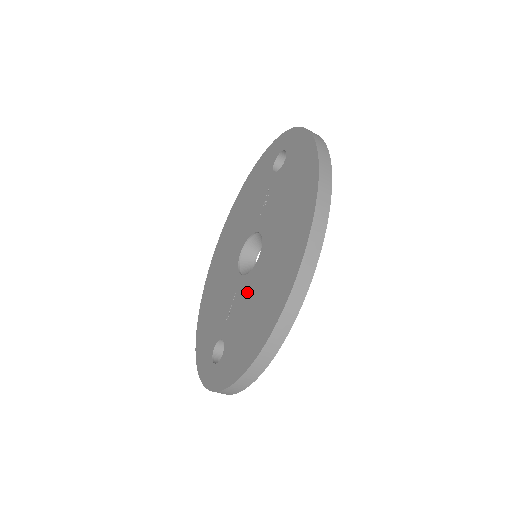
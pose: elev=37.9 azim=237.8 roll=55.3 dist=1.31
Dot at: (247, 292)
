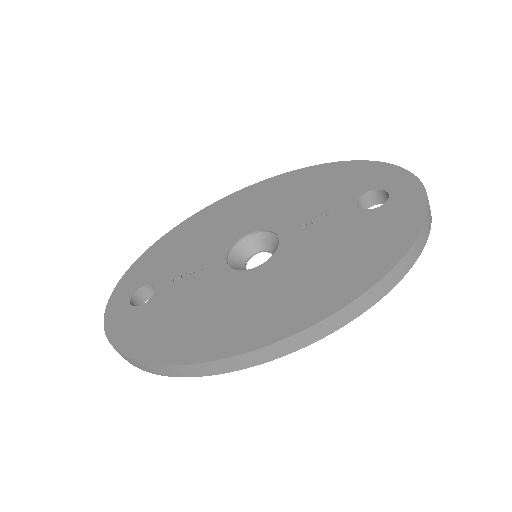
Dot at: (210, 285)
